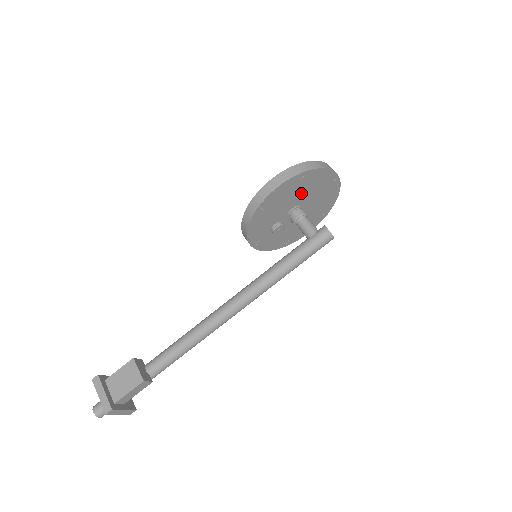
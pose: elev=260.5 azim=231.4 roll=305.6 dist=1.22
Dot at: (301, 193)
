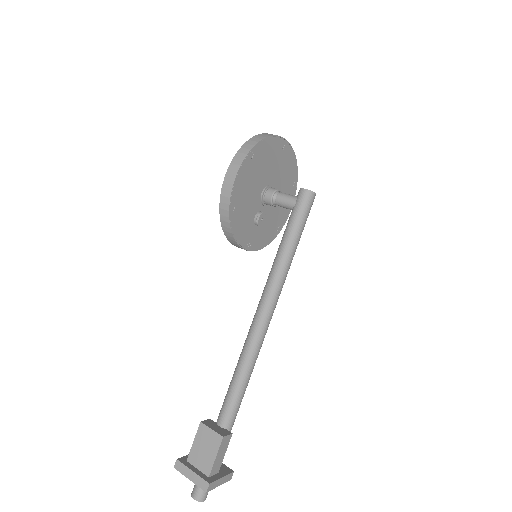
Dot at: (261, 173)
